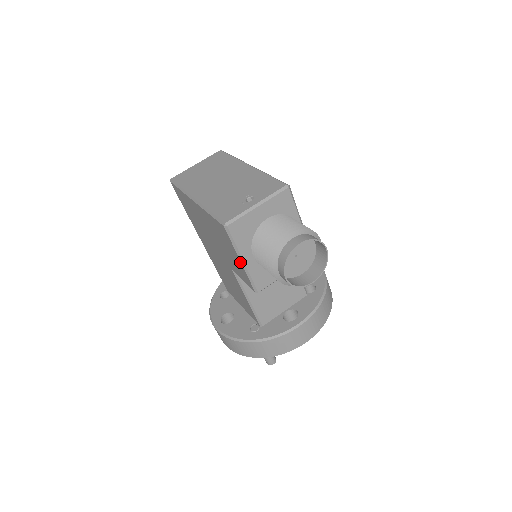
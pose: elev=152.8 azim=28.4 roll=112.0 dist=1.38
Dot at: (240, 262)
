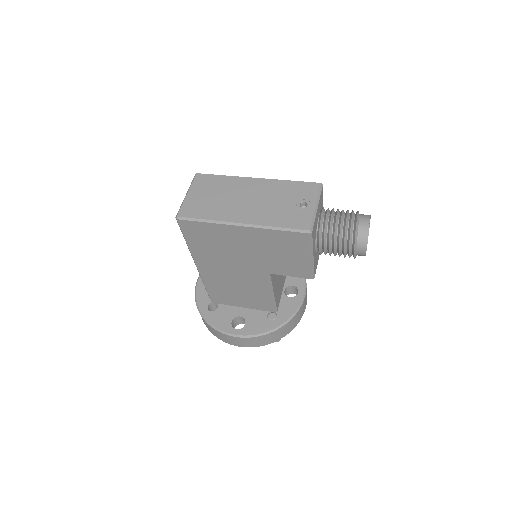
Dot at: (309, 259)
